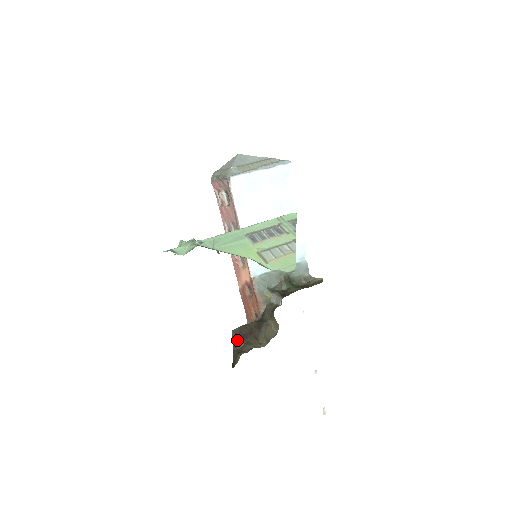
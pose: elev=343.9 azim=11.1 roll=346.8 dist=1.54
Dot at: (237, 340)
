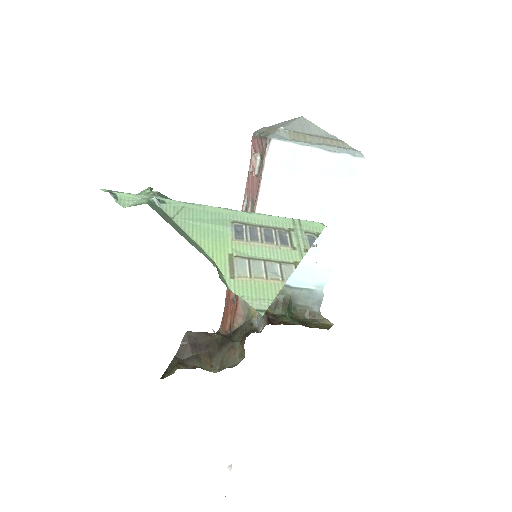
Dot at: (186, 346)
